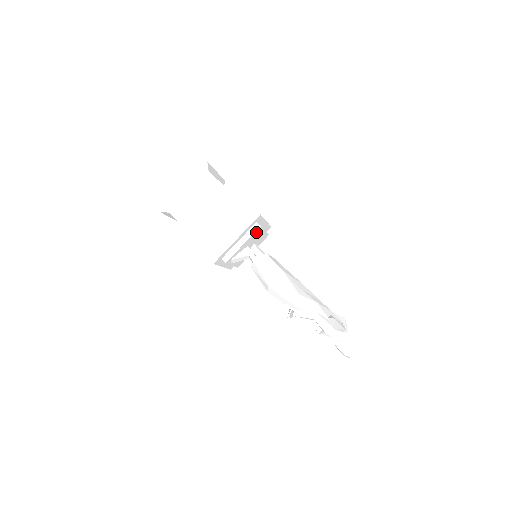
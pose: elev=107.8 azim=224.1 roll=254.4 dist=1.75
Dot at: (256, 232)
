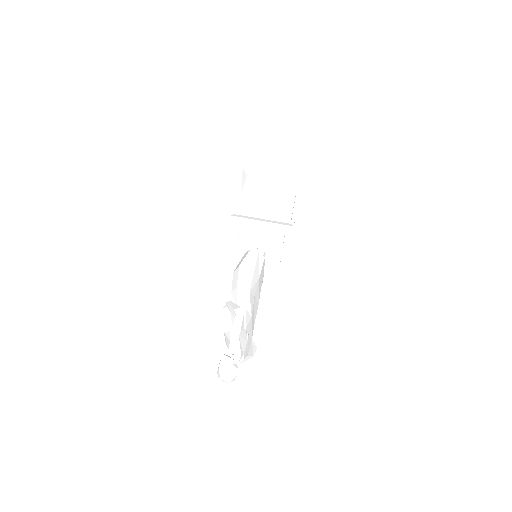
Dot at: (277, 236)
